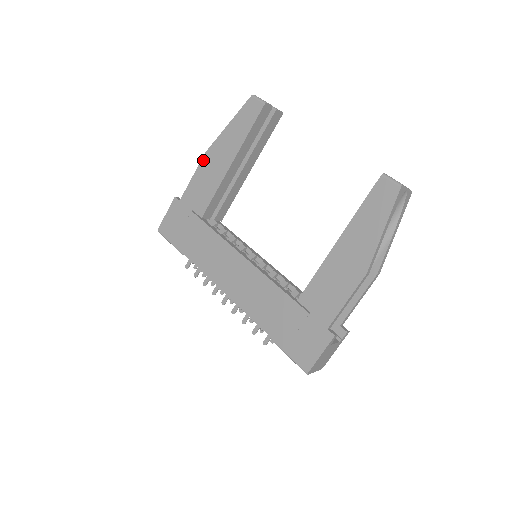
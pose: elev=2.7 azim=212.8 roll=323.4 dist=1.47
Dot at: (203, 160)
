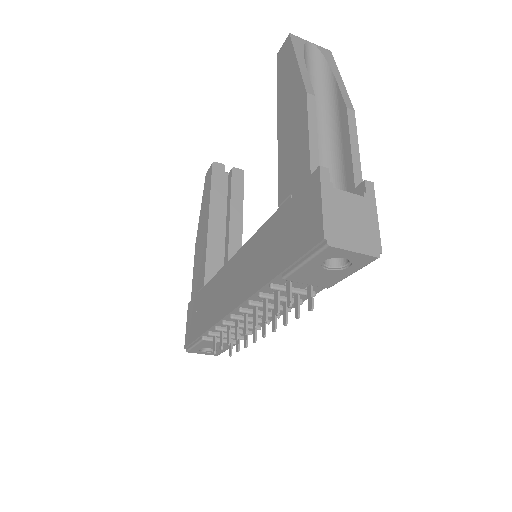
Dot at: (195, 250)
